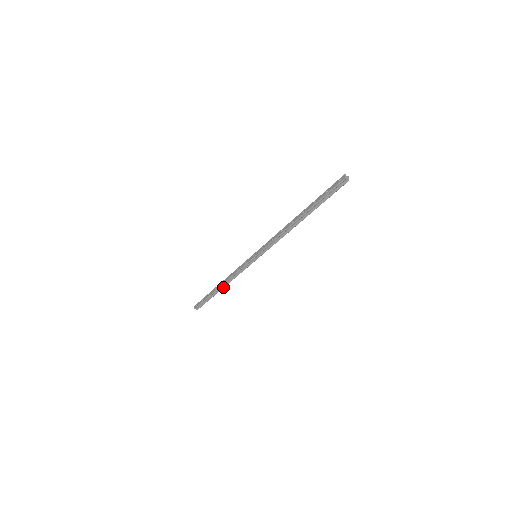
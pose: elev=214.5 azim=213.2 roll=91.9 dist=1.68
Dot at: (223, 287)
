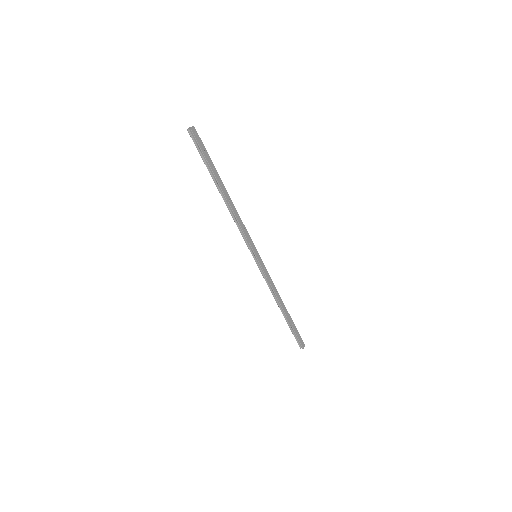
Dot at: (282, 308)
